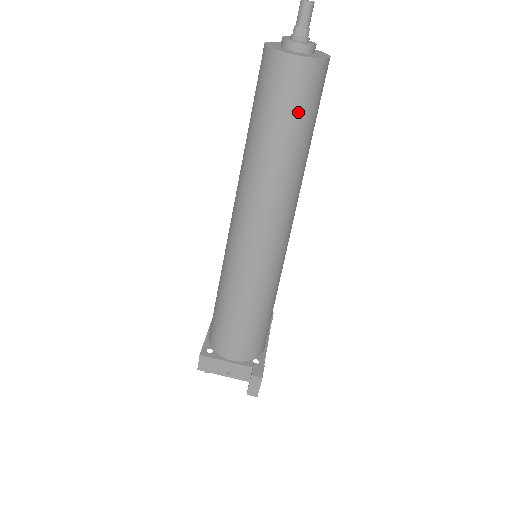
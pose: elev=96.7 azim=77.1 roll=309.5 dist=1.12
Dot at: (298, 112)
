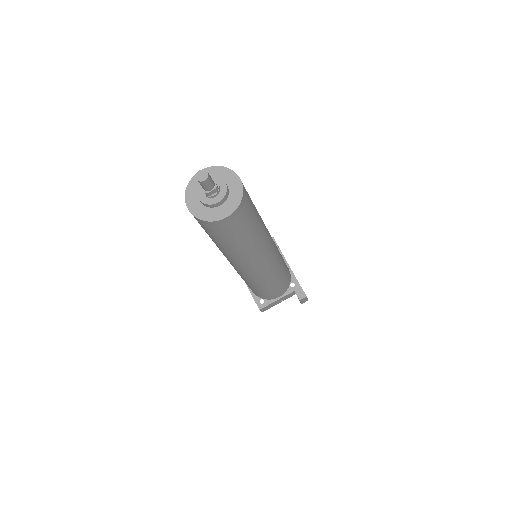
Dot at: (246, 226)
